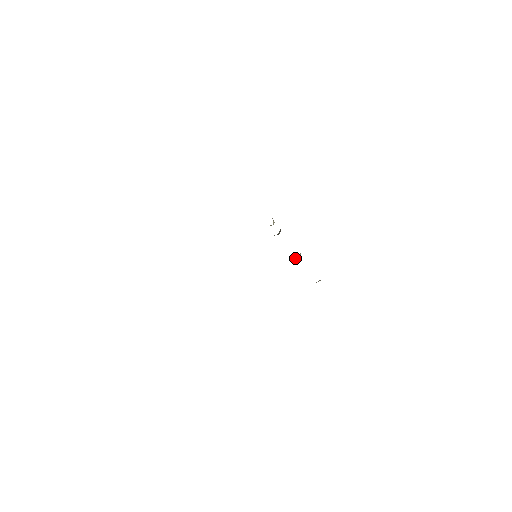
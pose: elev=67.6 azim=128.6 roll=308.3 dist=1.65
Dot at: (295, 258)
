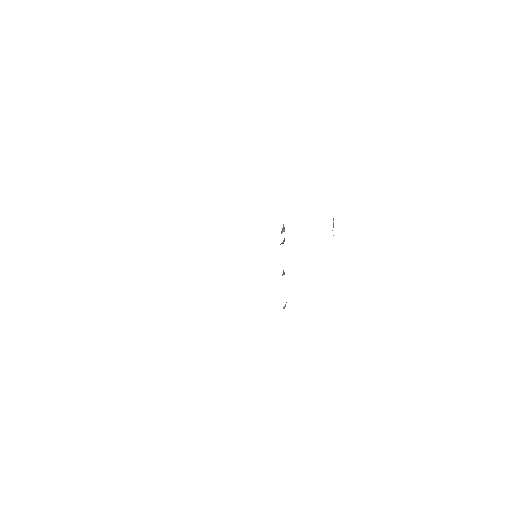
Dot at: occluded
